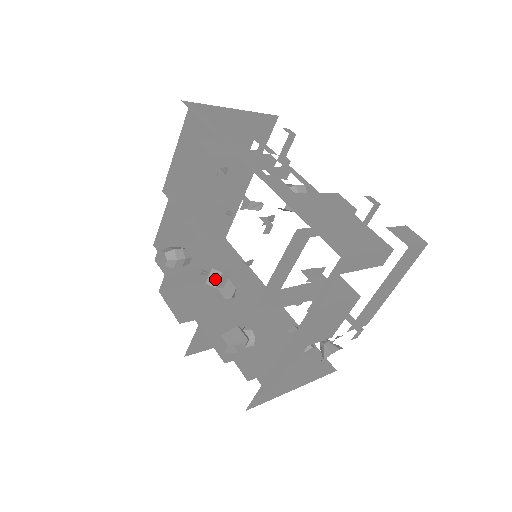
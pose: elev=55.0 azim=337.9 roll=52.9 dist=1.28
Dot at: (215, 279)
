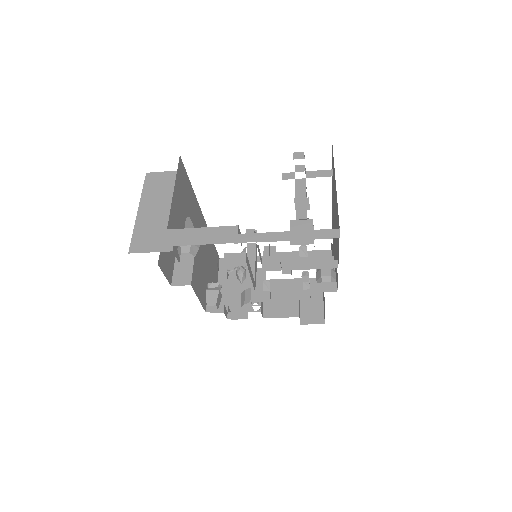
Dot at: occluded
